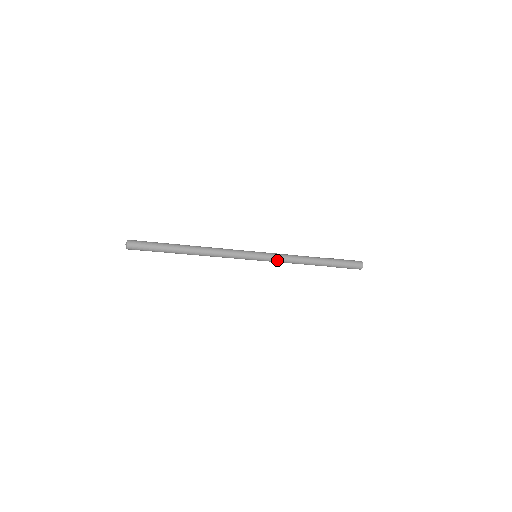
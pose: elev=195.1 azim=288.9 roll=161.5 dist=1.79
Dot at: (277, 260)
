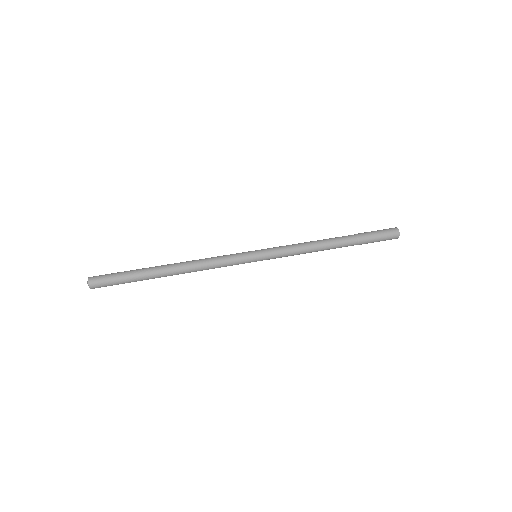
Dot at: occluded
